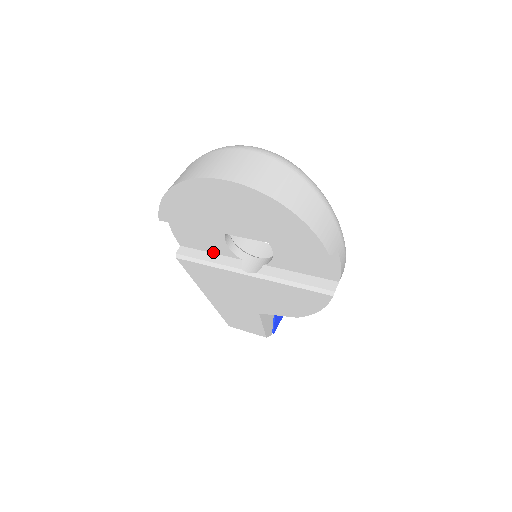
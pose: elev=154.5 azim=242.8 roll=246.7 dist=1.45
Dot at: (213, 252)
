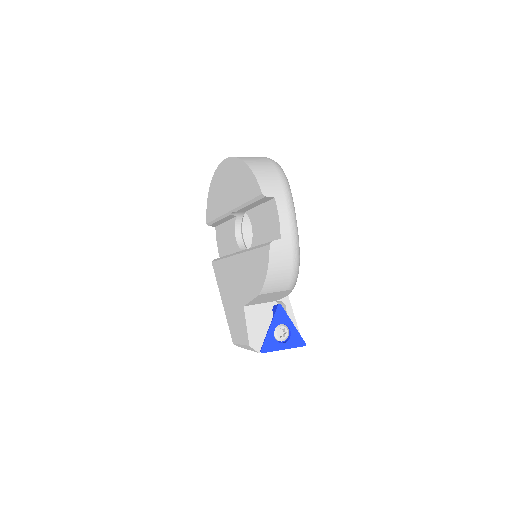
Dot at: (231, 253)
